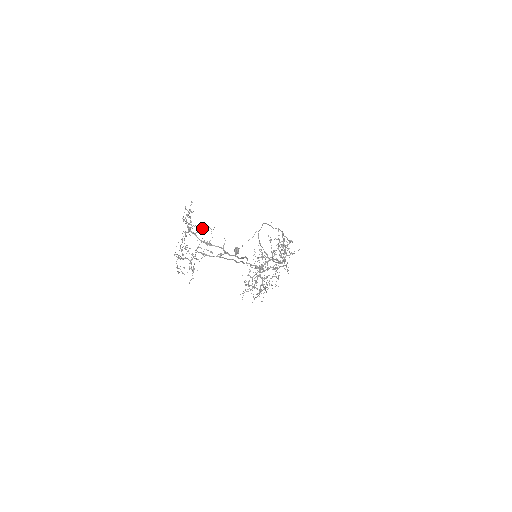
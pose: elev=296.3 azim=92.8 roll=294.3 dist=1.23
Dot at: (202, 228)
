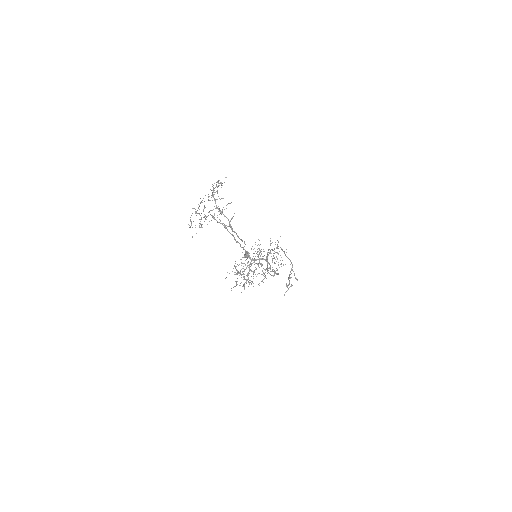
Dot at: (222, 198)
